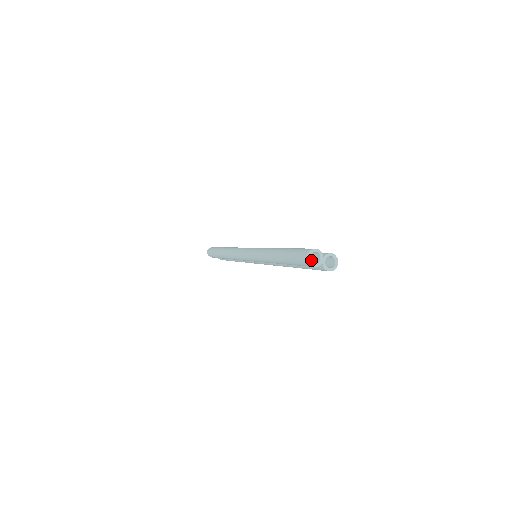
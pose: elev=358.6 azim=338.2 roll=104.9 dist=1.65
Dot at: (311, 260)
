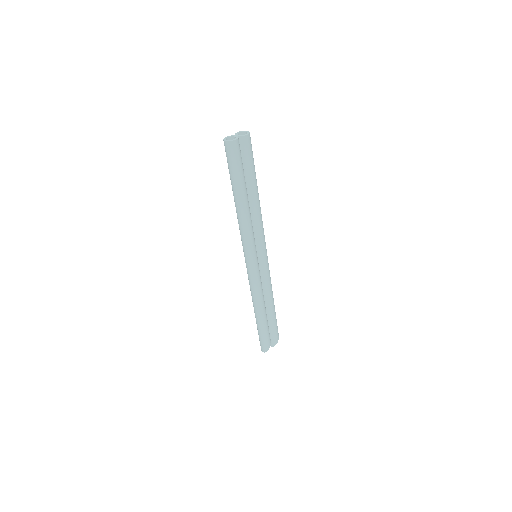
Dot at: occluded
